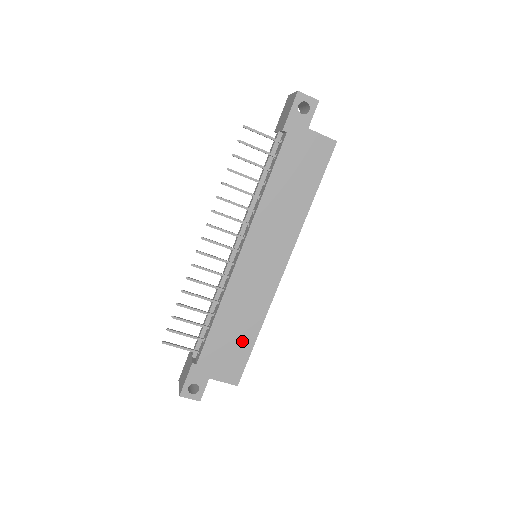
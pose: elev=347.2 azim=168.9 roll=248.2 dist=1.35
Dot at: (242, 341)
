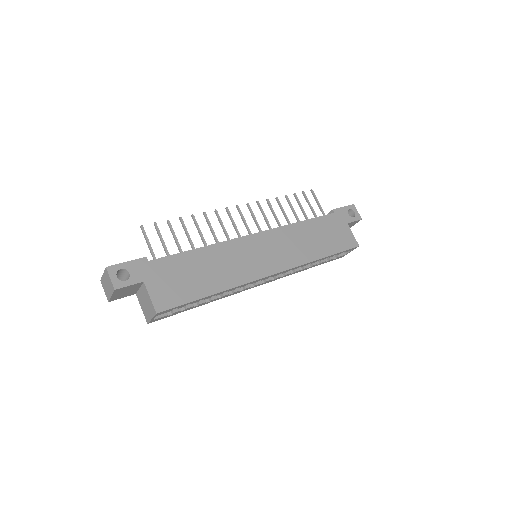
Dot at: (198, 285)
